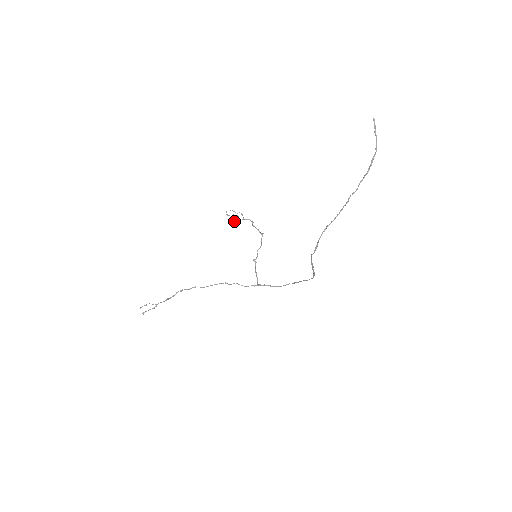
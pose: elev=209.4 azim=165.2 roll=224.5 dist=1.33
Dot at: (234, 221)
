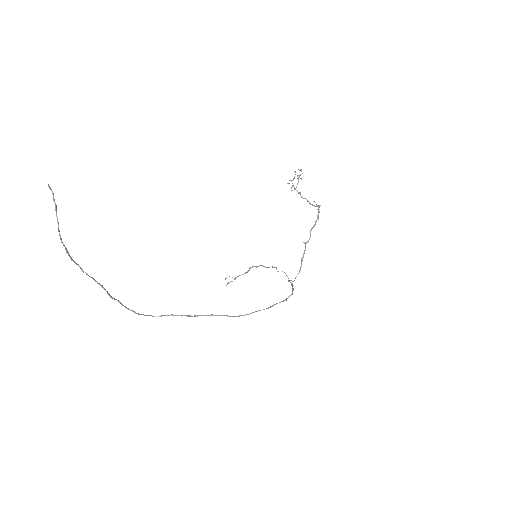
Dot at: occluded
